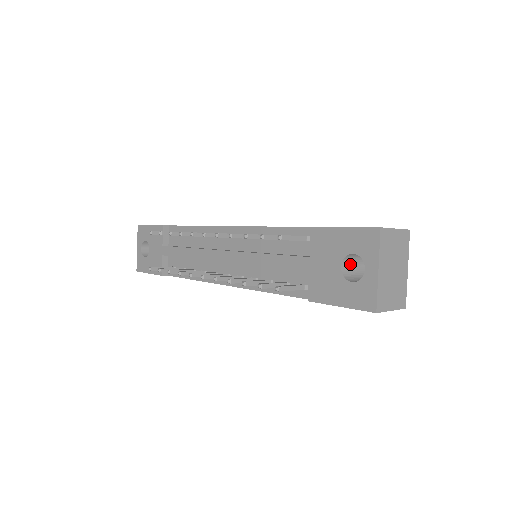
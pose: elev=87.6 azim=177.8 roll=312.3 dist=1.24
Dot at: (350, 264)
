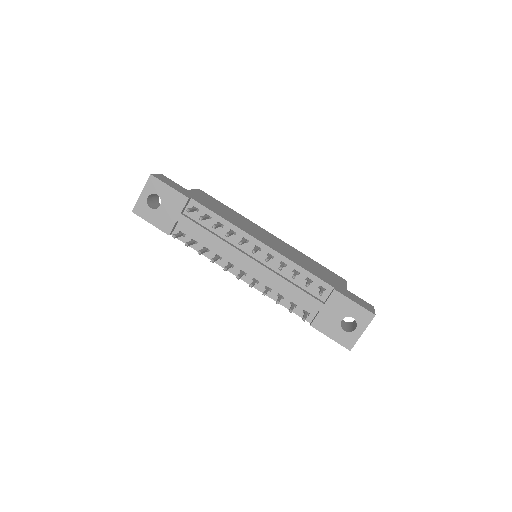
Dot at: occluded
